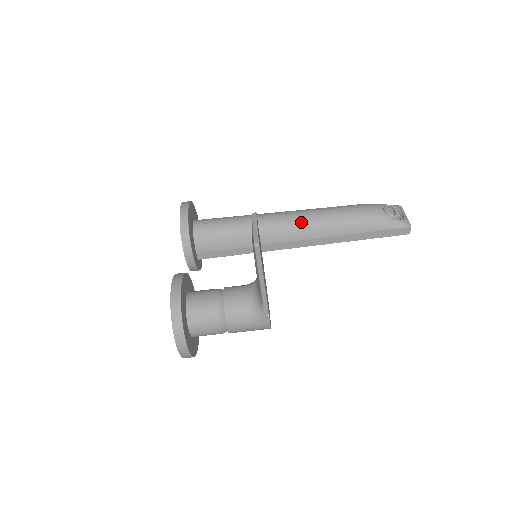
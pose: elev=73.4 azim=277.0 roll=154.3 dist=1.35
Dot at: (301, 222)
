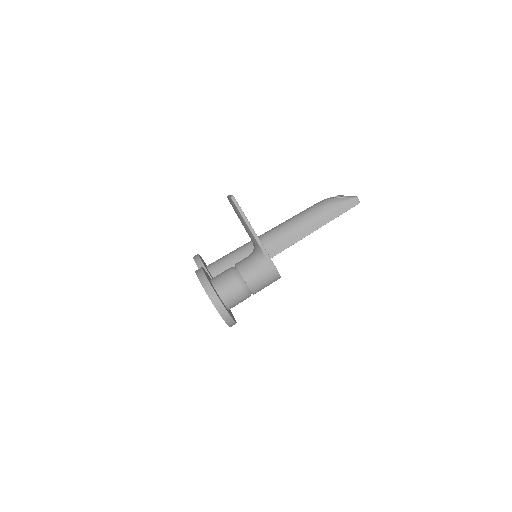
Dot at: (280, 229)
